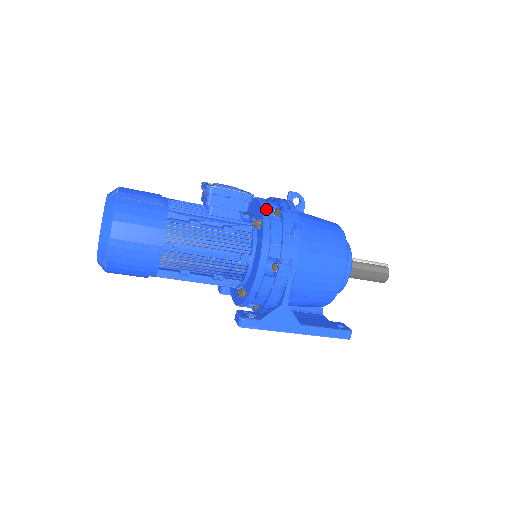
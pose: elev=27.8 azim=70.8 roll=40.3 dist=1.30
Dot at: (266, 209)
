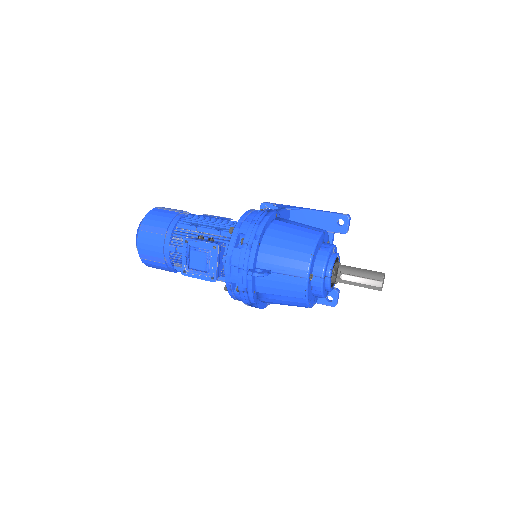
Dot at: (229, 288)
